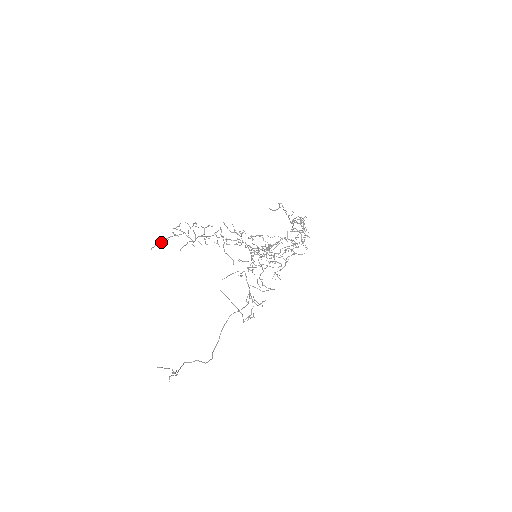
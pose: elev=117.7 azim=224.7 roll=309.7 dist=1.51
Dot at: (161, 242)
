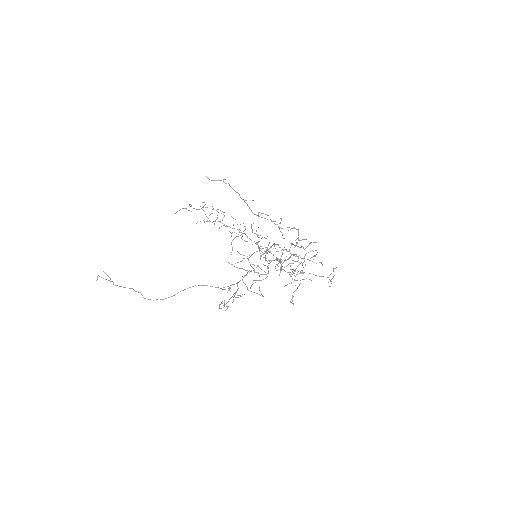
Dot at: occluded
